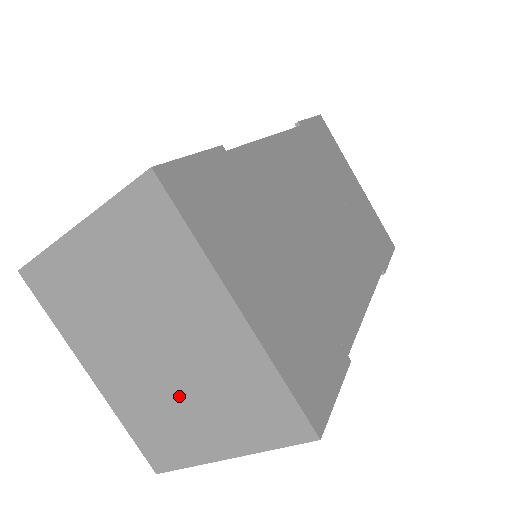
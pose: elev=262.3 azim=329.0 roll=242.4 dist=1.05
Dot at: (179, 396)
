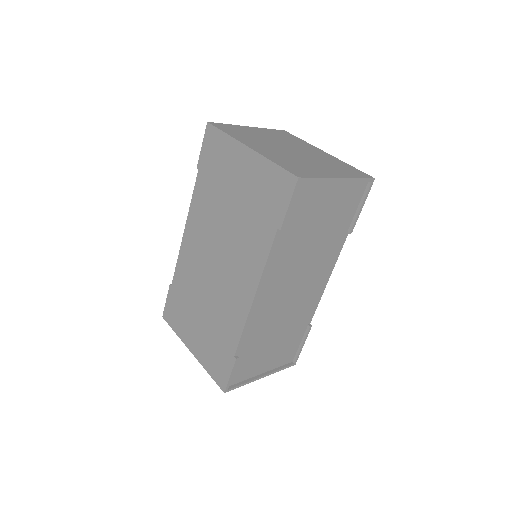
Dot at: (307, 161)
